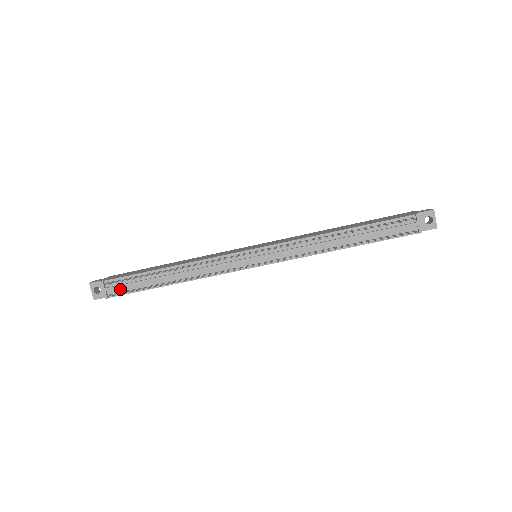
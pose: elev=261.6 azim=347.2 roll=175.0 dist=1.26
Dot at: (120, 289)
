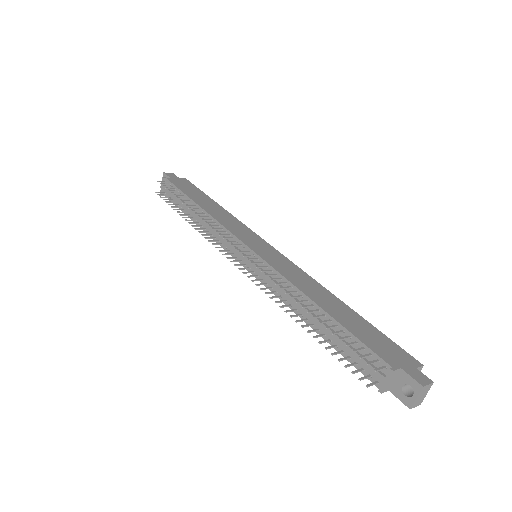
Dot at: (170, 194)
